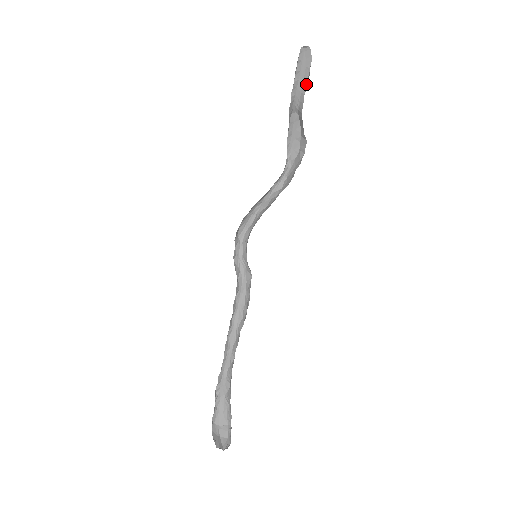
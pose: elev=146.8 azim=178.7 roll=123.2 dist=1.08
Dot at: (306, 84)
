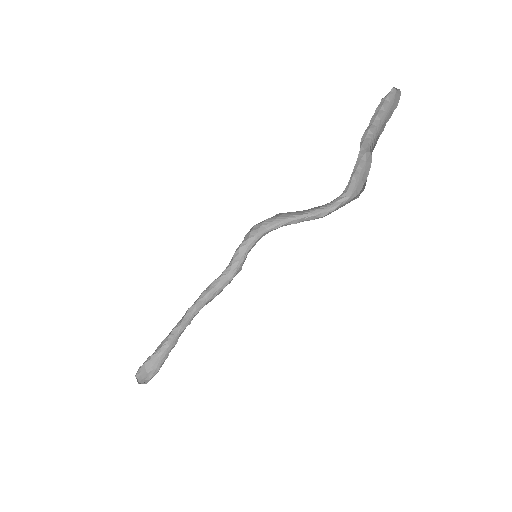
Dot at: (384, 127)
